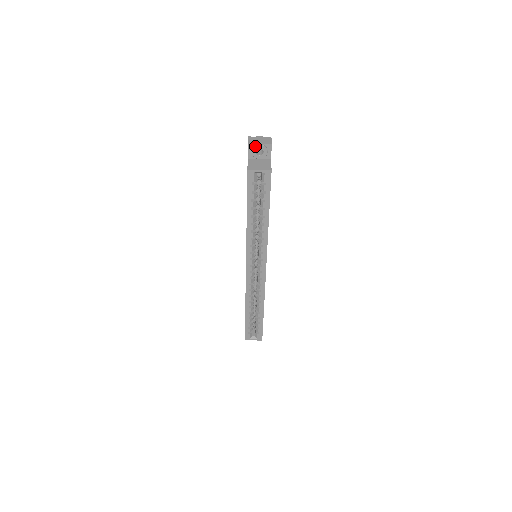
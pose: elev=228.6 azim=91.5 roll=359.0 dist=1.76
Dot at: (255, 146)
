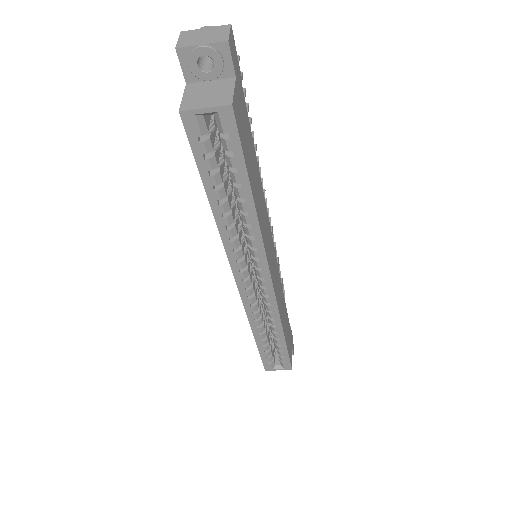
Dot at: (191, 52)
